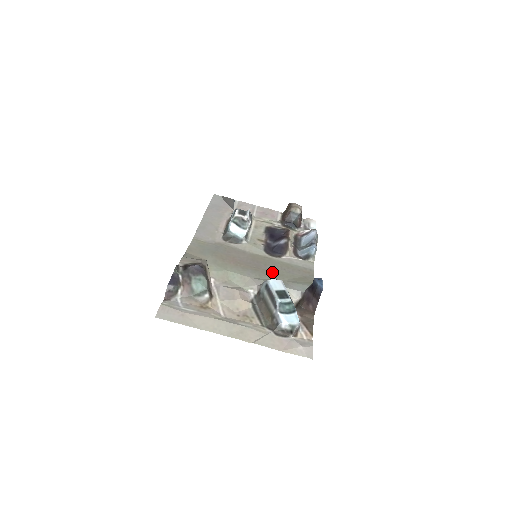
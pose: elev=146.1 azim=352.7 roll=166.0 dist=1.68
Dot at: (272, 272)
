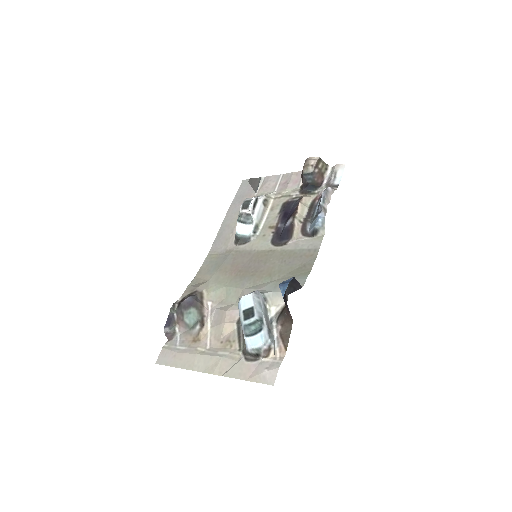
Dot at: (269, 271)
